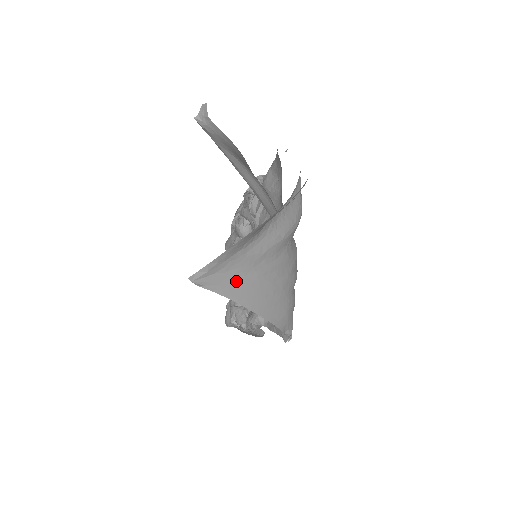
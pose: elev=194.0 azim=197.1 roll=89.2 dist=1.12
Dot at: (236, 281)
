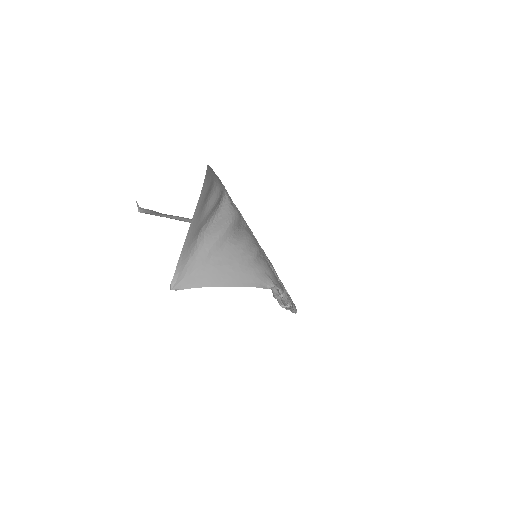
Dot at: (200, 276)
